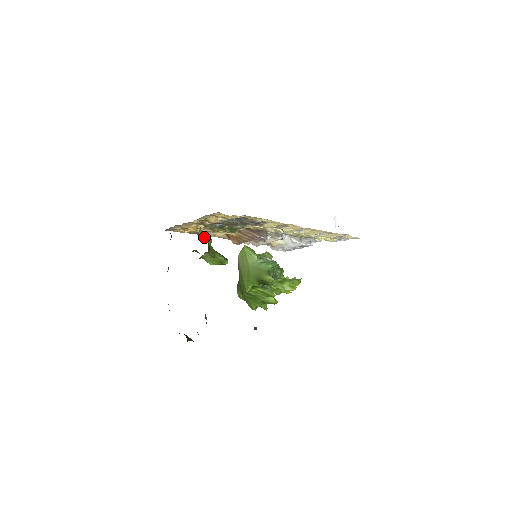
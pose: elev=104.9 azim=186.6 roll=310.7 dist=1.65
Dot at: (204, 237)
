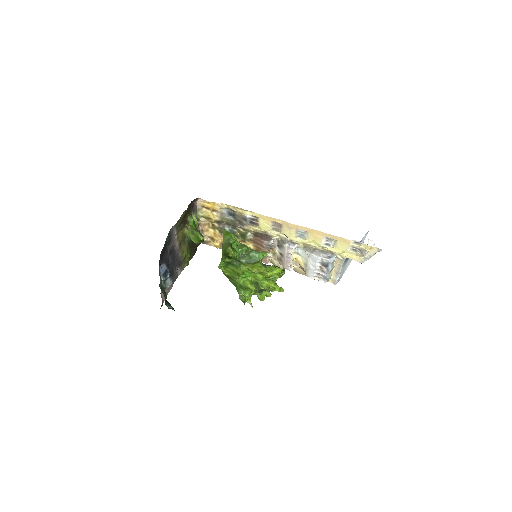
Dot at: (195, 223)
